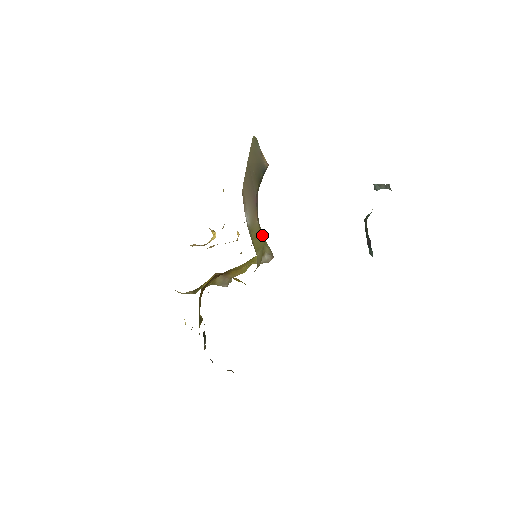
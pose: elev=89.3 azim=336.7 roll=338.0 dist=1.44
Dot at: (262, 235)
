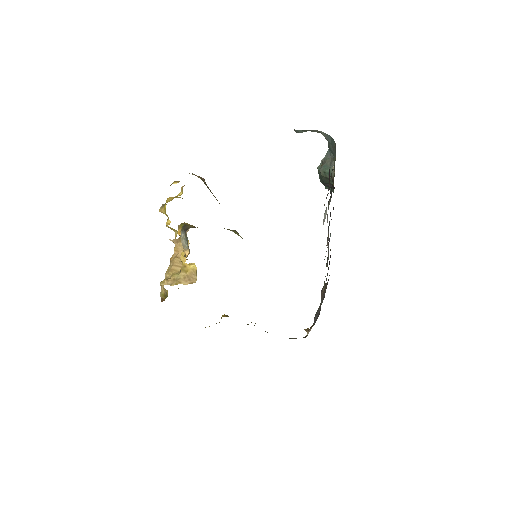
Dot at: occluded
